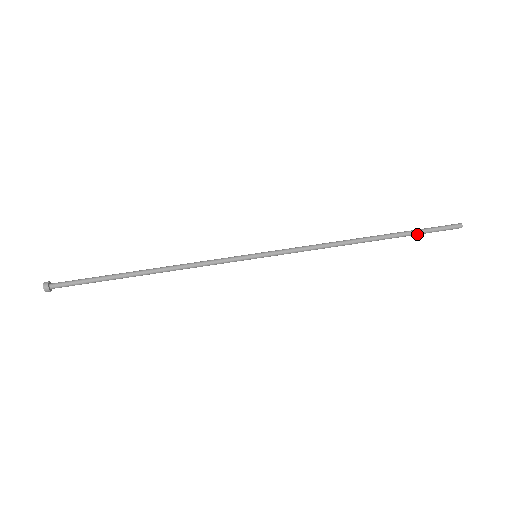
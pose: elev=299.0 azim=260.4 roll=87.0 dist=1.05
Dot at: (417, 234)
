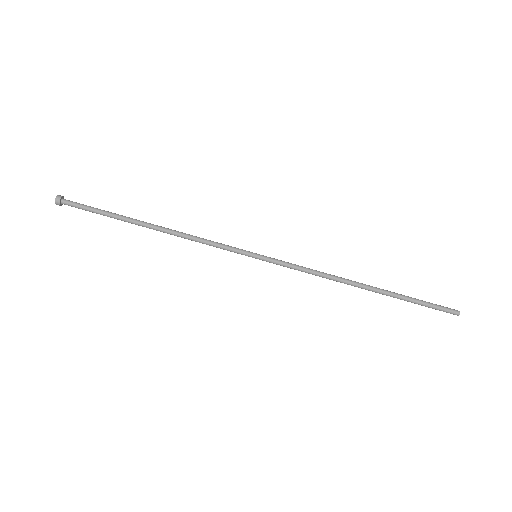
Dot at: (413, 302)
